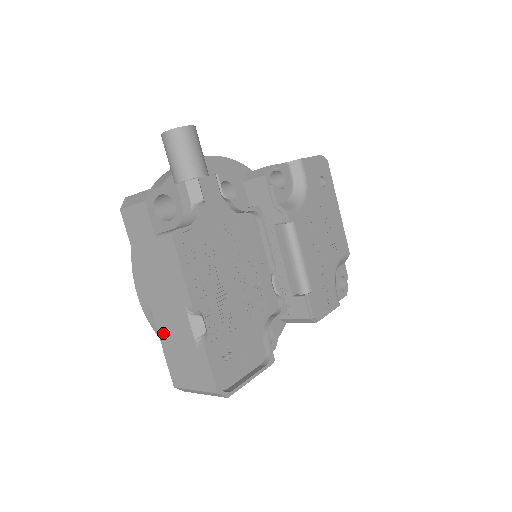
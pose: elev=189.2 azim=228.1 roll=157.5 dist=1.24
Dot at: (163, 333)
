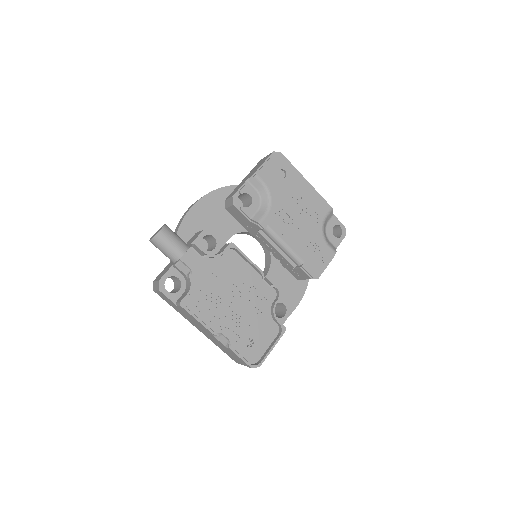
Dot at: (213, 341)
